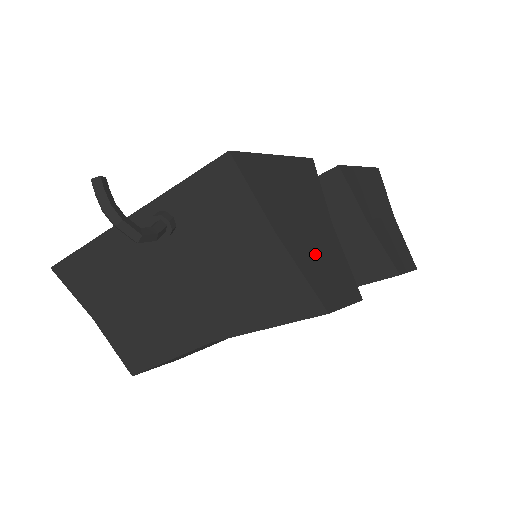
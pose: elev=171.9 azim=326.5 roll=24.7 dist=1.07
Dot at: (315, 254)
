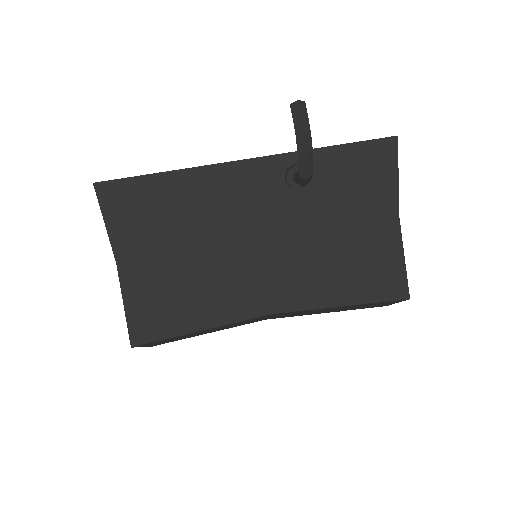
Dot at: occluded
